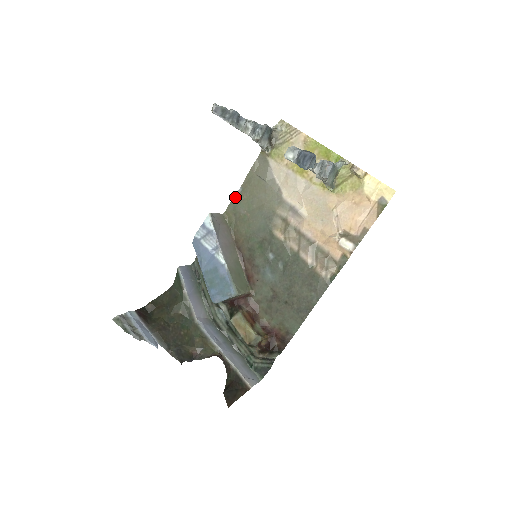
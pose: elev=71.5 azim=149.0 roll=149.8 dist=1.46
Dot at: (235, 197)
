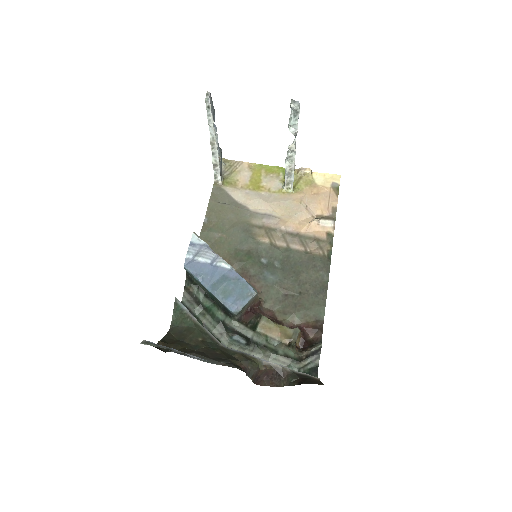
Dot at: (203, 227)
